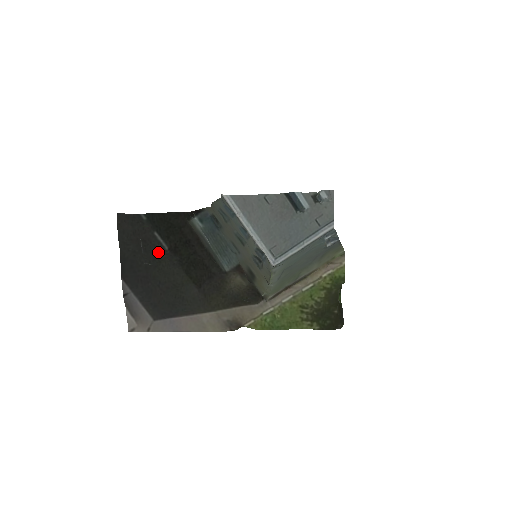
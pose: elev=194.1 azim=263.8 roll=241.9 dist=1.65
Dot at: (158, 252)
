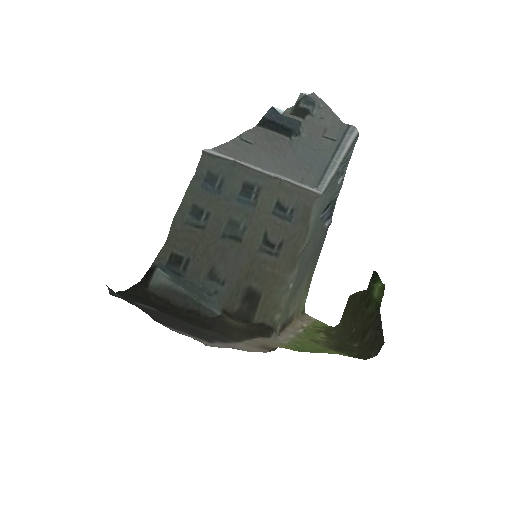
Dot at: occluded
